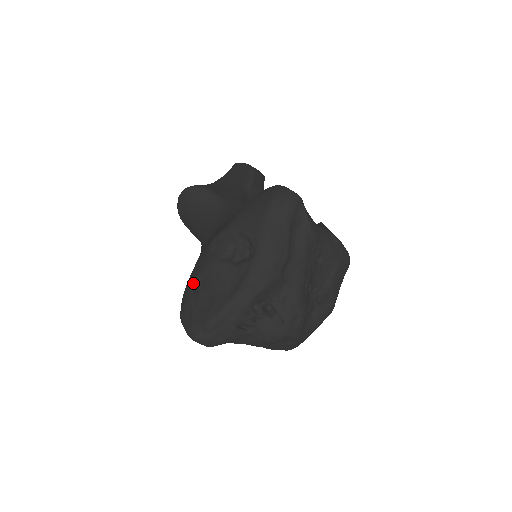
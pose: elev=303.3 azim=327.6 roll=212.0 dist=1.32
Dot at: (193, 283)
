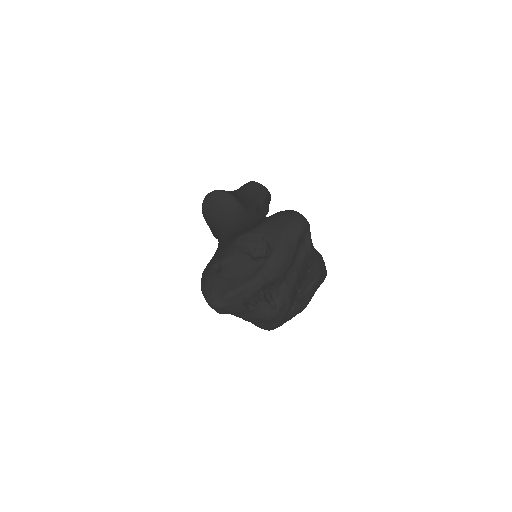
Dot at: (217, 264)
